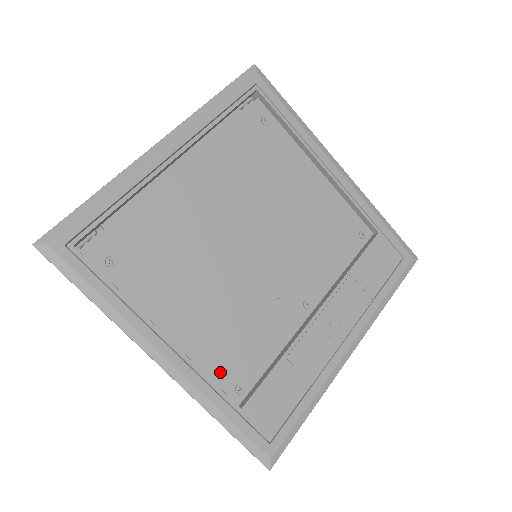
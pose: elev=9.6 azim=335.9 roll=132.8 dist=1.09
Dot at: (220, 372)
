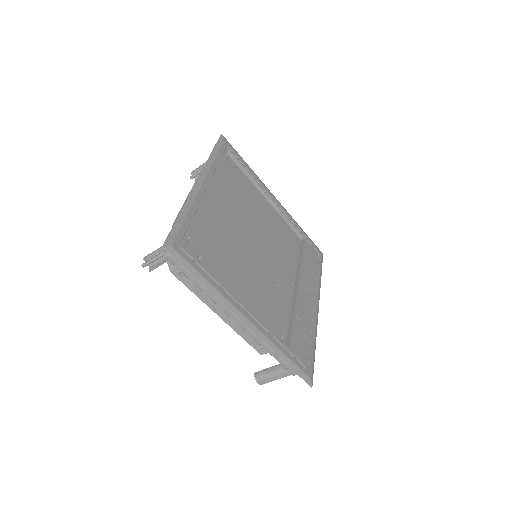
Dot at: (270, 328)
